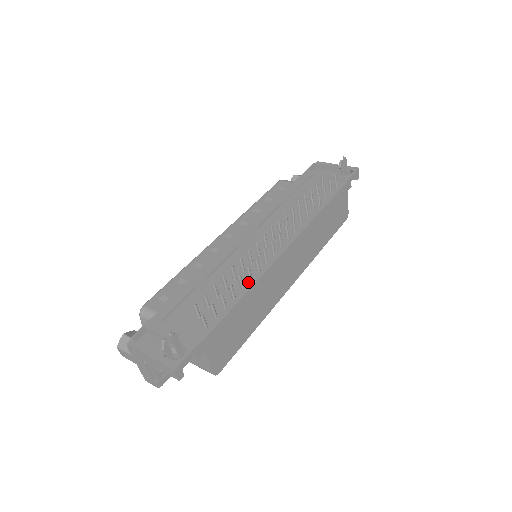
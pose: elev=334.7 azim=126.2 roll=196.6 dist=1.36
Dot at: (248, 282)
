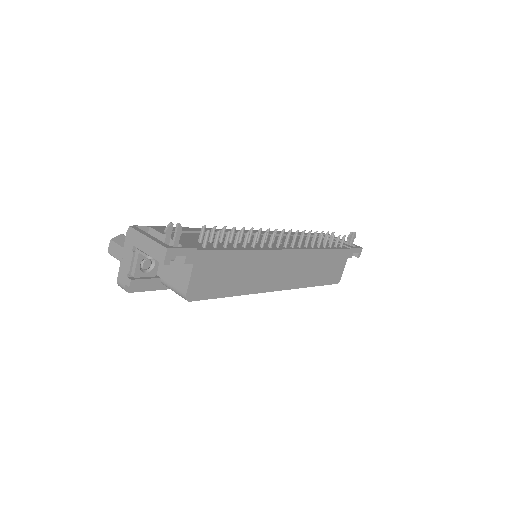
Dot at: (250, 247)
